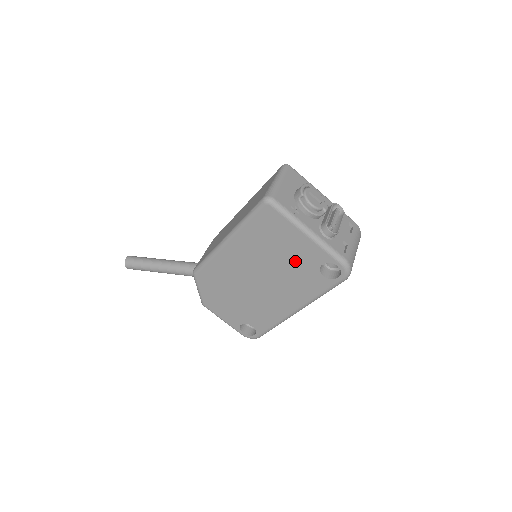
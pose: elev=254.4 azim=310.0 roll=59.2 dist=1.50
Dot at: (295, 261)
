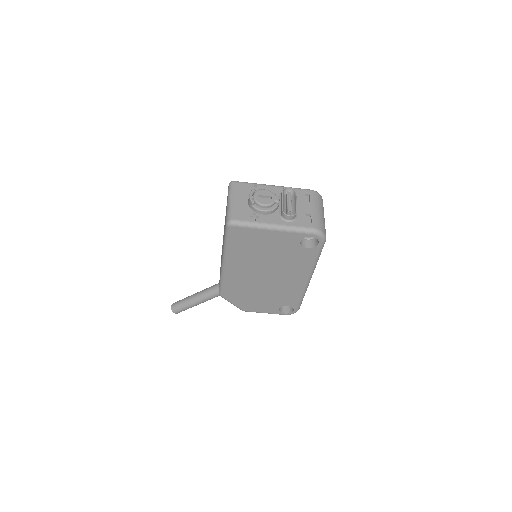
Dot at: (280, 250)
